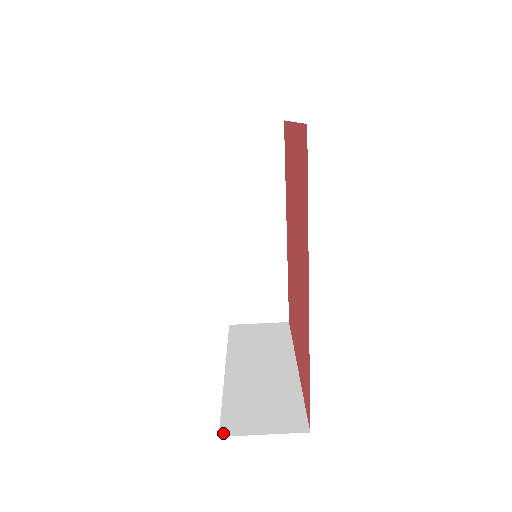
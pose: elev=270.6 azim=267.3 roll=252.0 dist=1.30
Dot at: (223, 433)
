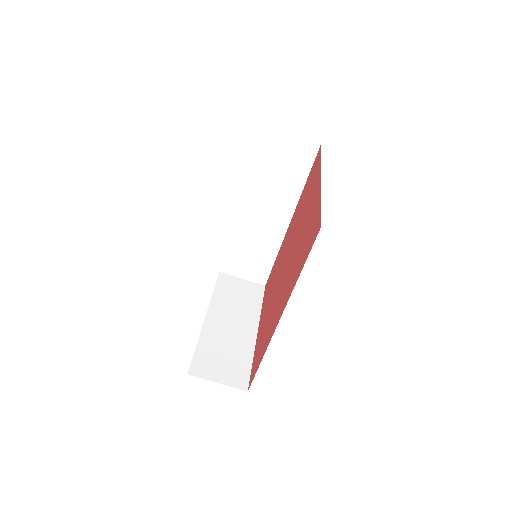
Dot at: (191, 372)
